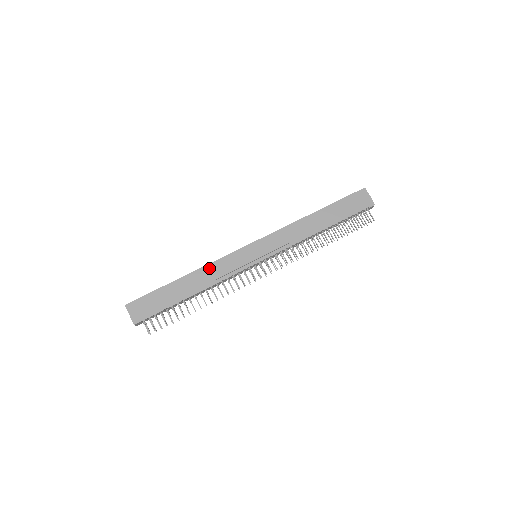
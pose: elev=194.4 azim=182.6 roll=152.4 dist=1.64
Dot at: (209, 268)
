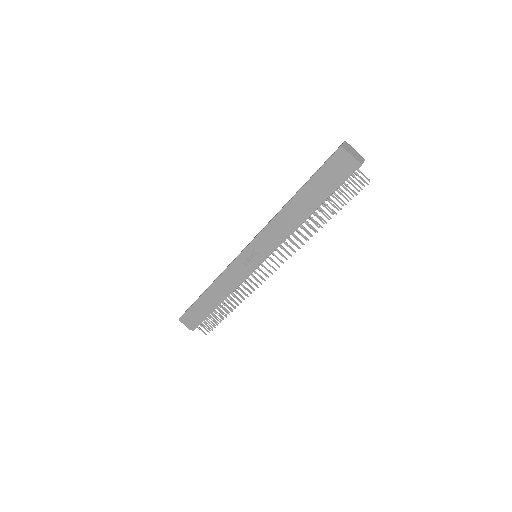
Dot at: (220, 281)
